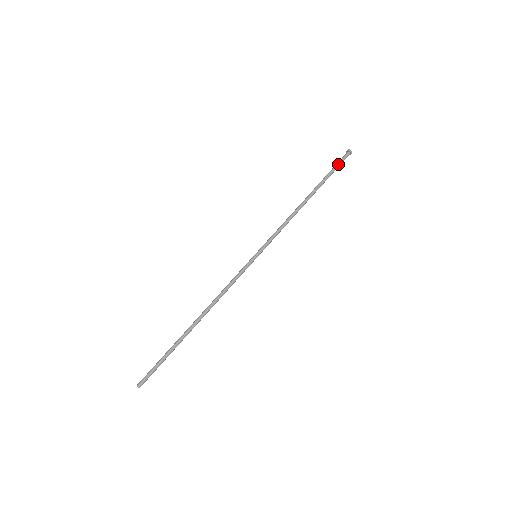
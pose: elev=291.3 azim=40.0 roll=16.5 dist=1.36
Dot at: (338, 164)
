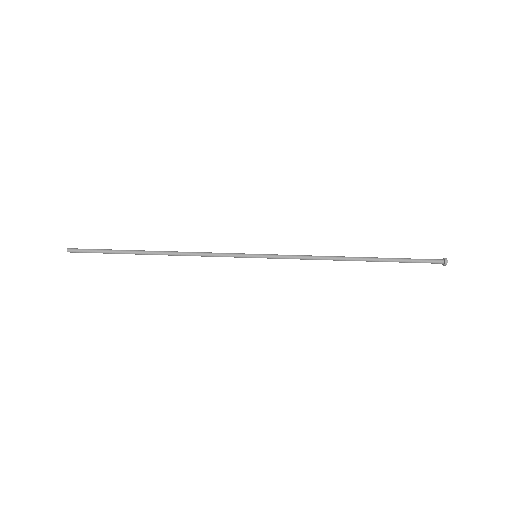
Dot at: (420, 260)
